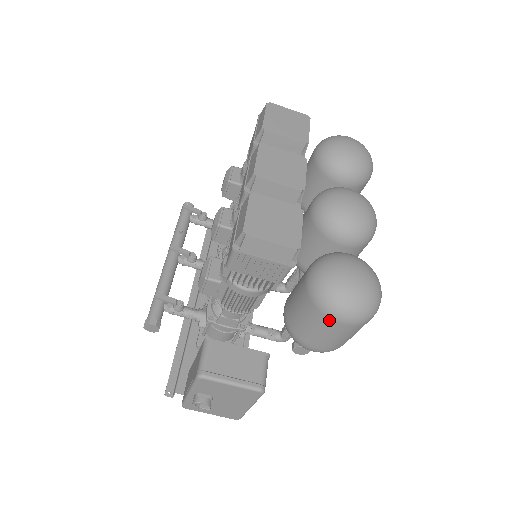
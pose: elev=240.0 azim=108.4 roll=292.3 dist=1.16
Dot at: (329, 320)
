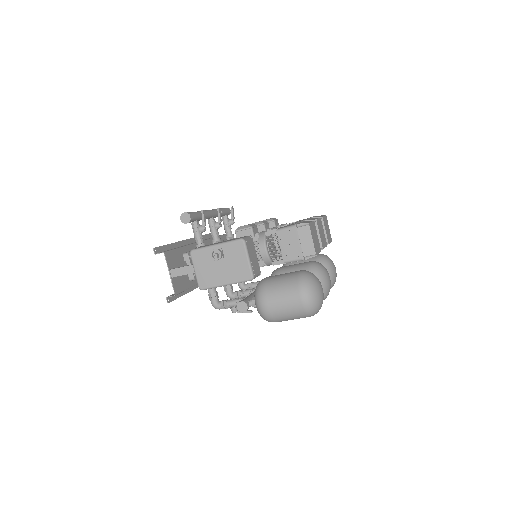
Dot at: (297, 292)
